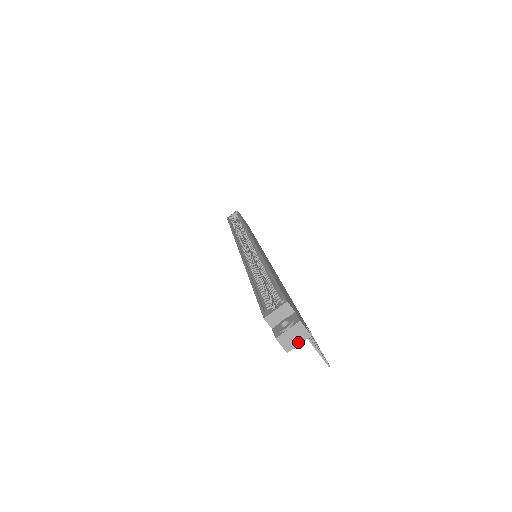
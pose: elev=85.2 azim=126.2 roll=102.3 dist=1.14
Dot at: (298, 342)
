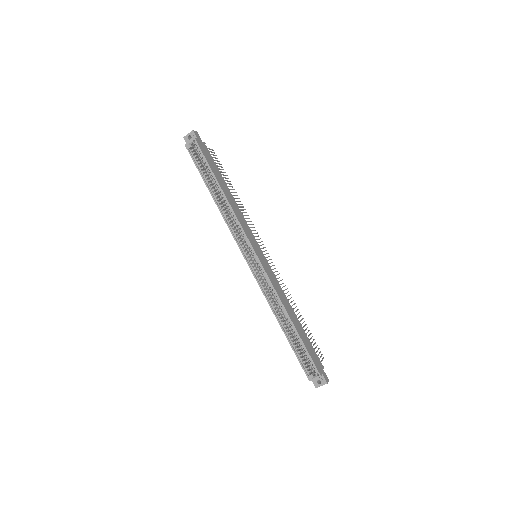
Dot at: occluded
